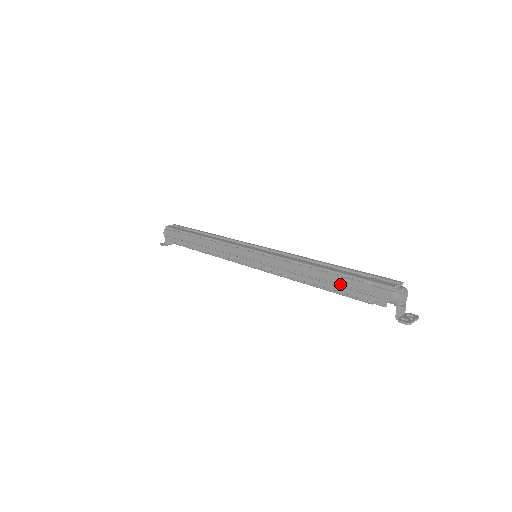
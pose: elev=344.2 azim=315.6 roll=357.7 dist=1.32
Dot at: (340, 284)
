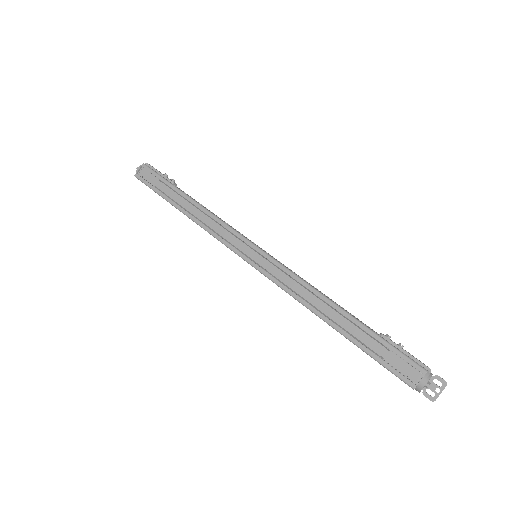
Dot at: occluded
